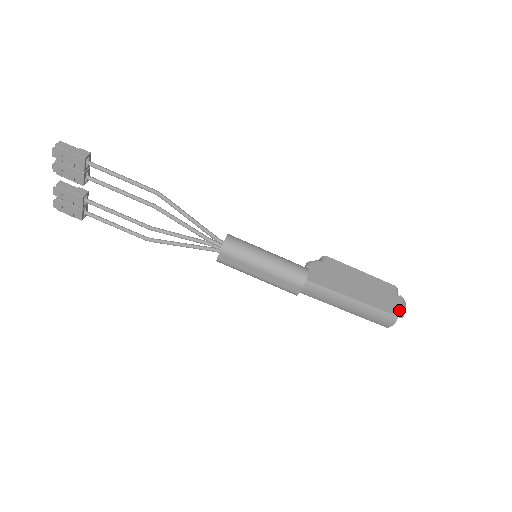
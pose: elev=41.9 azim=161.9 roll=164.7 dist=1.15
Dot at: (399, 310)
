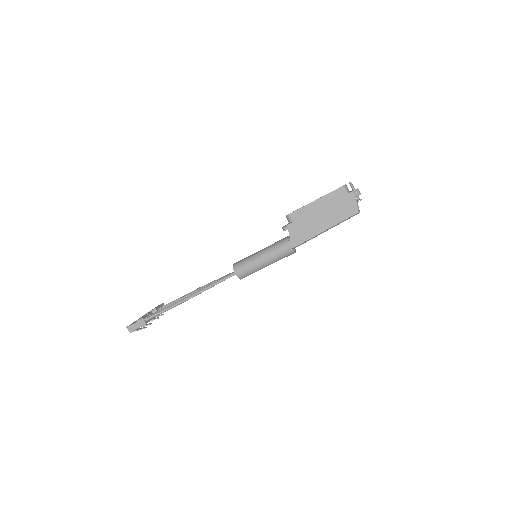
Dot at: (356, 206)
